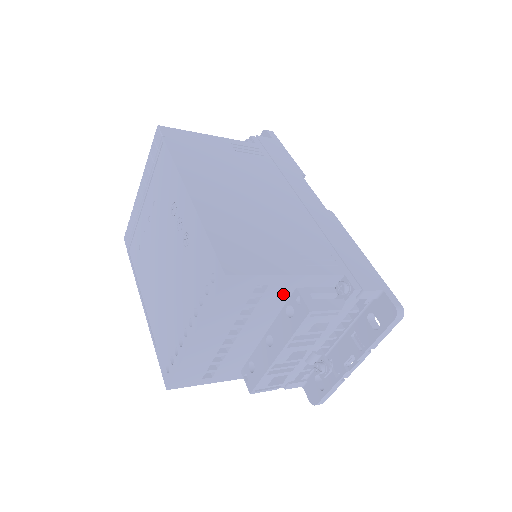
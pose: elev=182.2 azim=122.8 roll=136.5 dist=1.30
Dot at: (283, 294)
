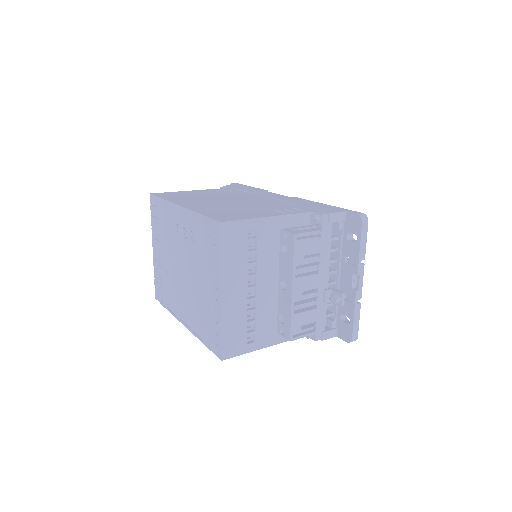
Dot at: (273, 237)
